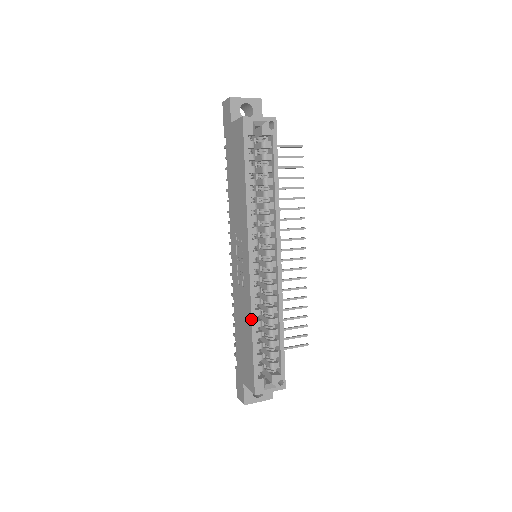
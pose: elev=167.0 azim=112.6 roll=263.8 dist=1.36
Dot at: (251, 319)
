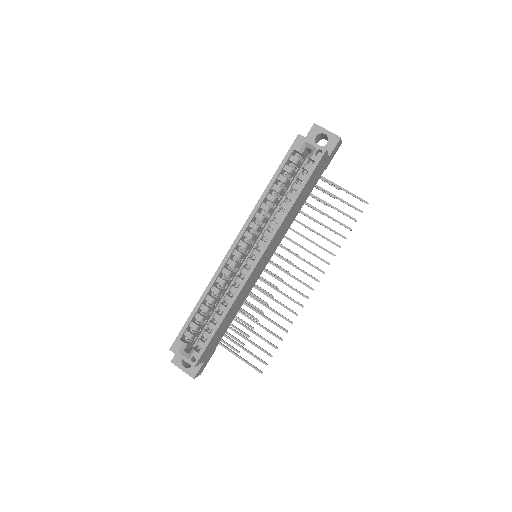
Dot at: (205, 289)
